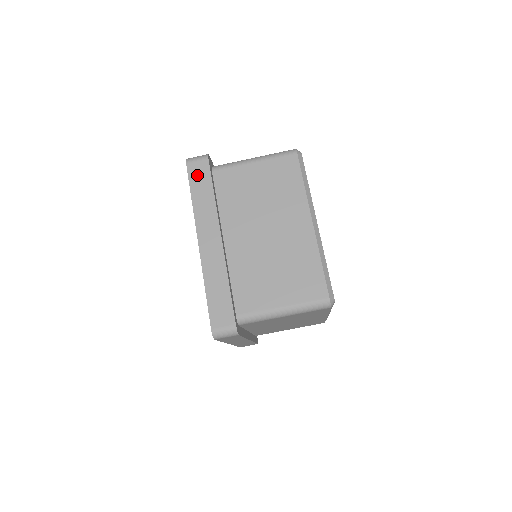
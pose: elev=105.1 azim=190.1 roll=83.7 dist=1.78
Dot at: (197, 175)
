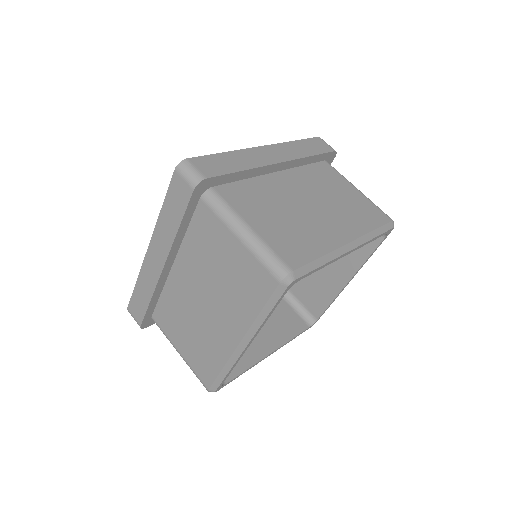
Dot at: (316, 144)
